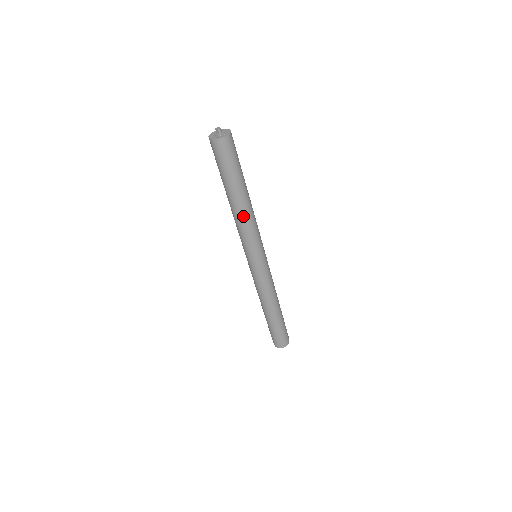
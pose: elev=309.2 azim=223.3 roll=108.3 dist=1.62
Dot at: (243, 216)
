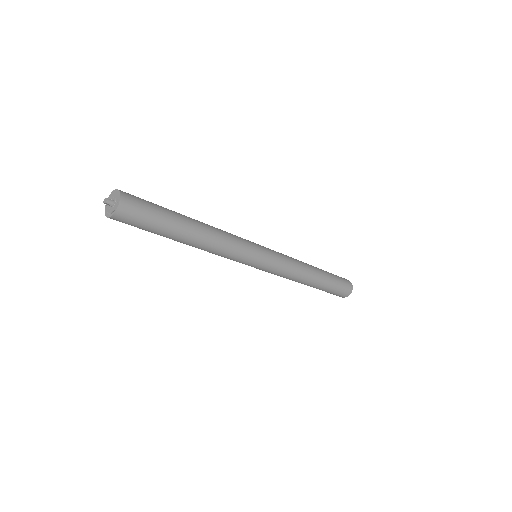
Dot at: (209, 246)
